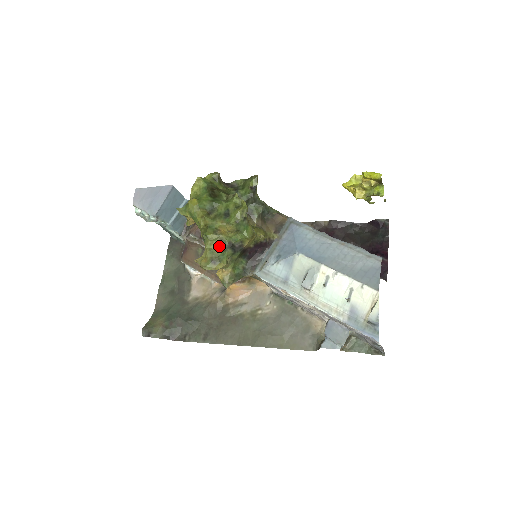
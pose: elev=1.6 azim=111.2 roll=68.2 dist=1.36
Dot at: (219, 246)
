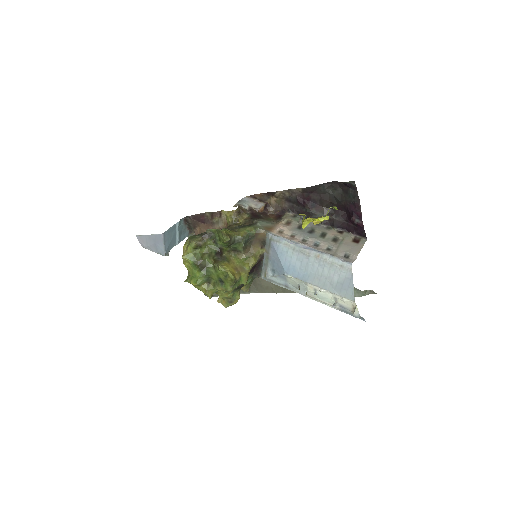
Dot at: (228, 294)
